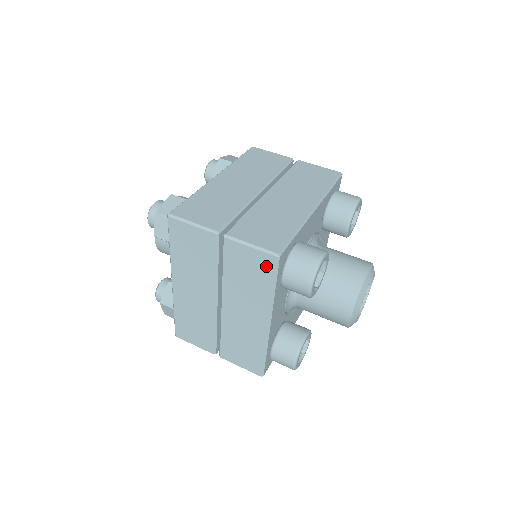
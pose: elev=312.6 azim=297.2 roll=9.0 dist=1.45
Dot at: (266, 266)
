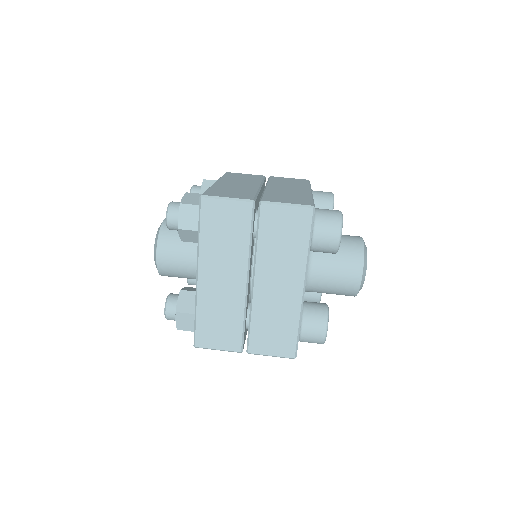
Dot at: occluded
